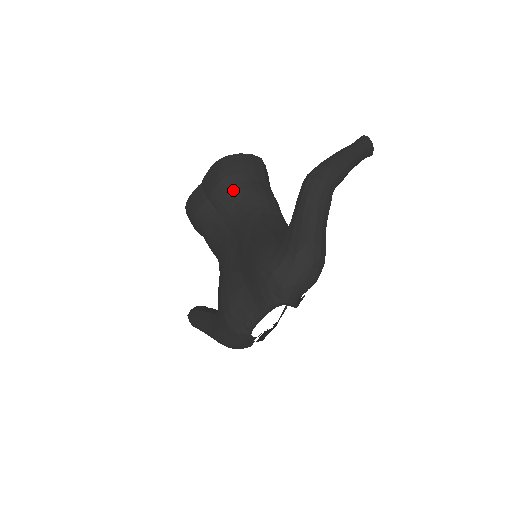
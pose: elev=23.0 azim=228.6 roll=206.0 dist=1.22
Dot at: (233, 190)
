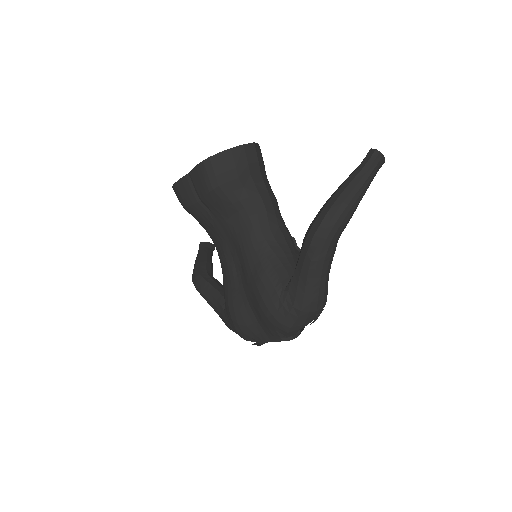
Dot at: (228, 201)
